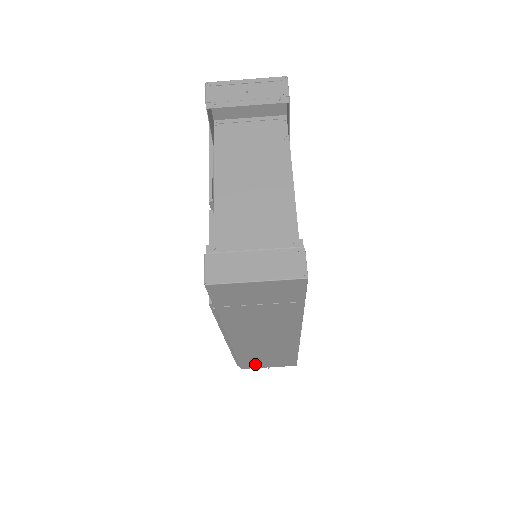
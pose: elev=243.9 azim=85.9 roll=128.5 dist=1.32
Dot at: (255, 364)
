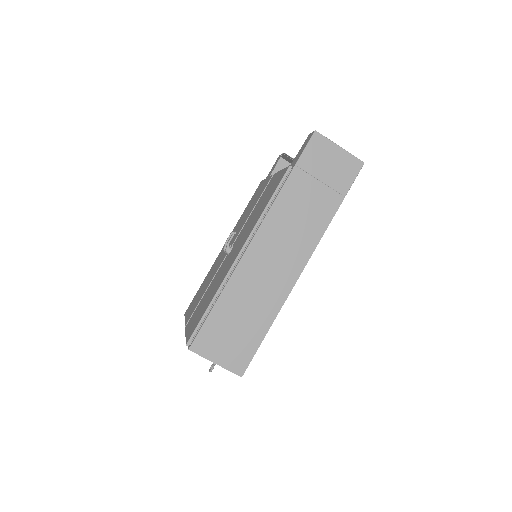
Dot at: (213, 340)
